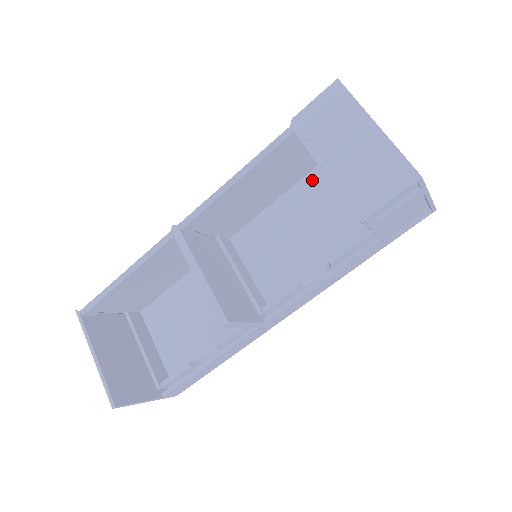
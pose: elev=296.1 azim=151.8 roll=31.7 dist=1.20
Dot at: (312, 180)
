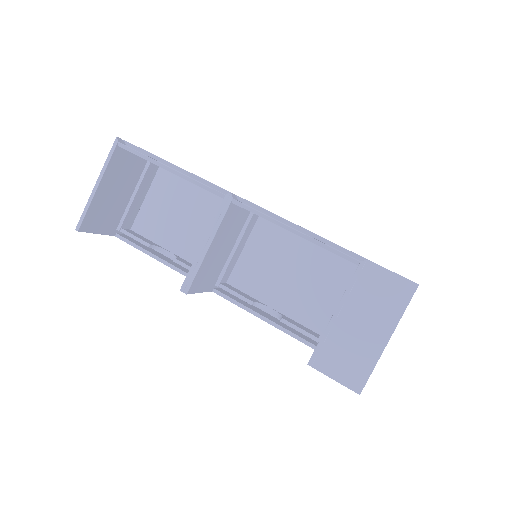
Dot at: (344, 262)
